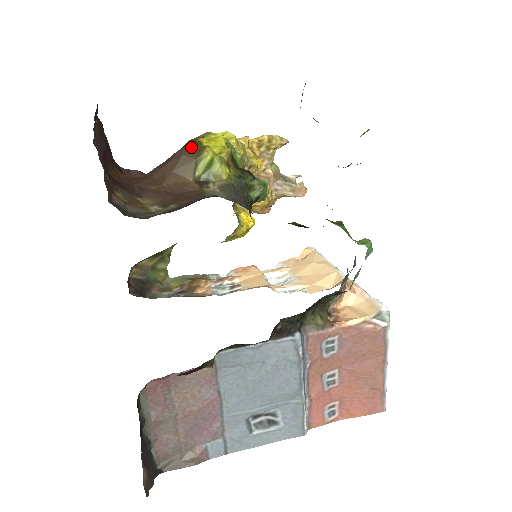
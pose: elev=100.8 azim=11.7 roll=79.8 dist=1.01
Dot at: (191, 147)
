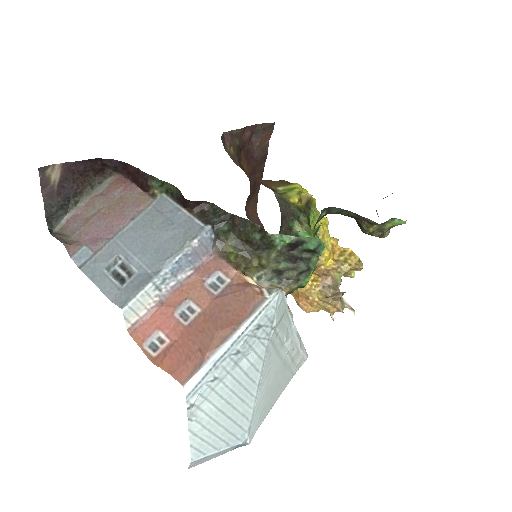
Dot at: occluded
